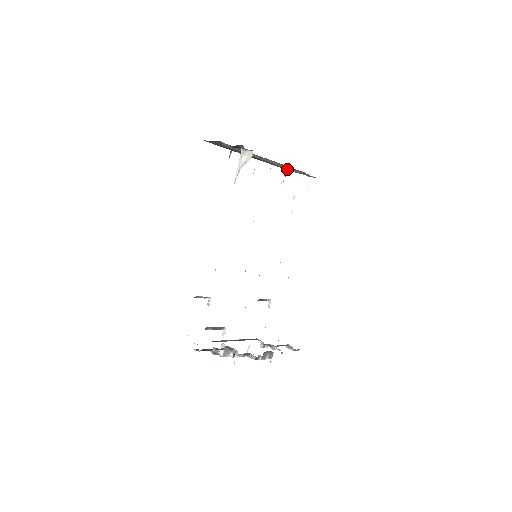
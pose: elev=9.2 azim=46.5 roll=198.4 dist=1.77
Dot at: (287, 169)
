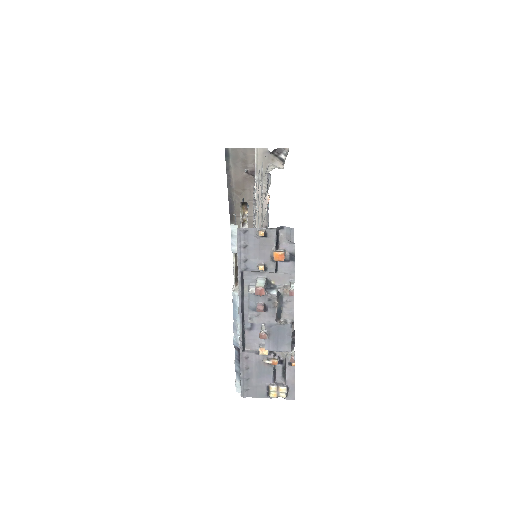
Dot at: occluded
